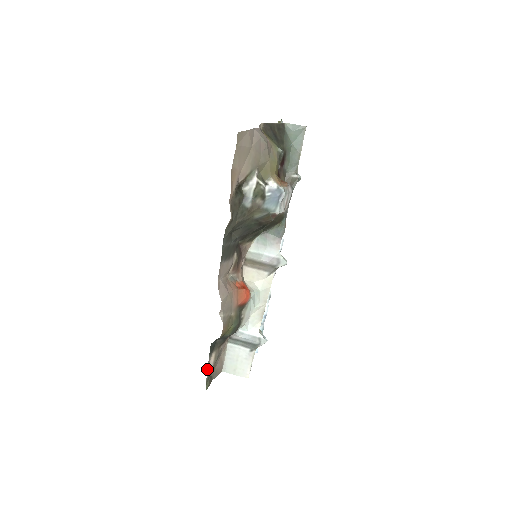
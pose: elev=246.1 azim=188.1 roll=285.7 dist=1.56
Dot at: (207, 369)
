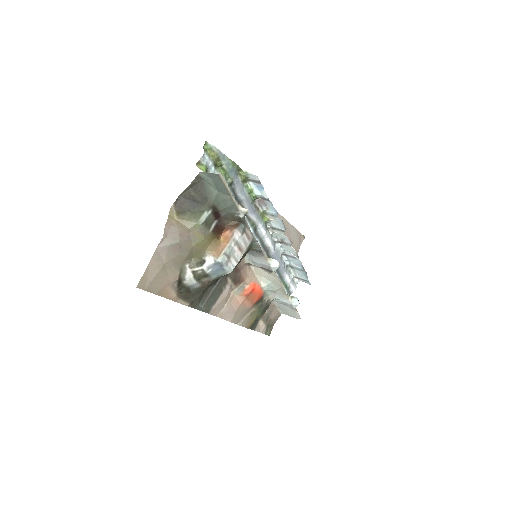
Dot at: occluded
